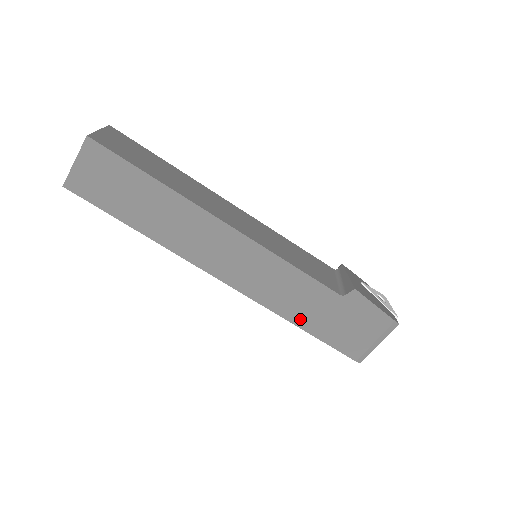
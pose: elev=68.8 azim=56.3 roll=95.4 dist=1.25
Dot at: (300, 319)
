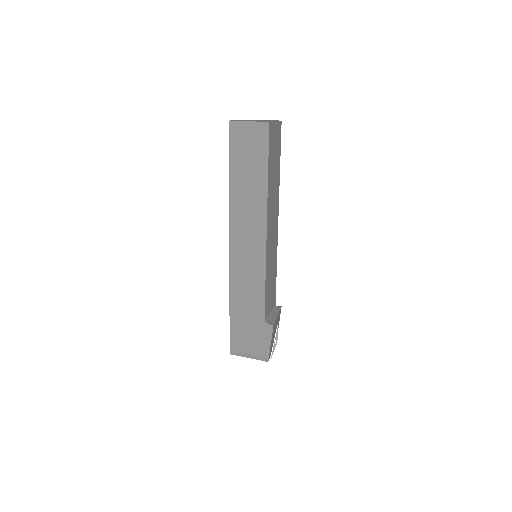
Dot at: (235, 305)
